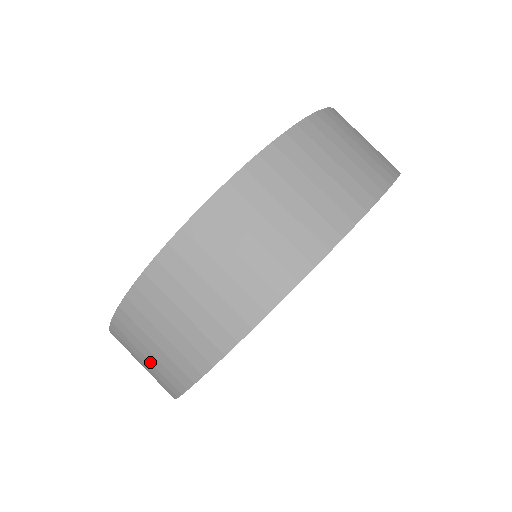
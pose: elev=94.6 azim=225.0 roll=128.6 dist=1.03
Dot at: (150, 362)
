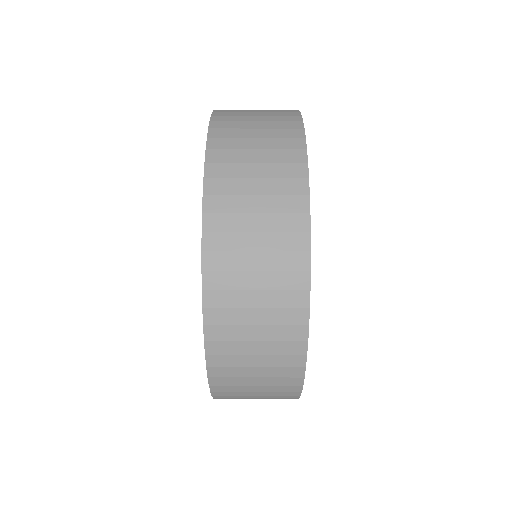
Dot at: (262, 309)
